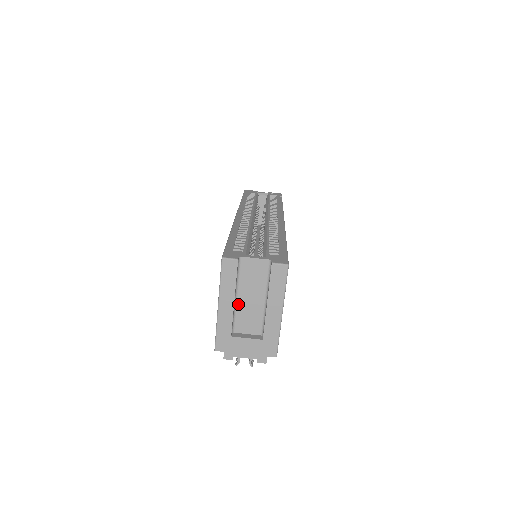
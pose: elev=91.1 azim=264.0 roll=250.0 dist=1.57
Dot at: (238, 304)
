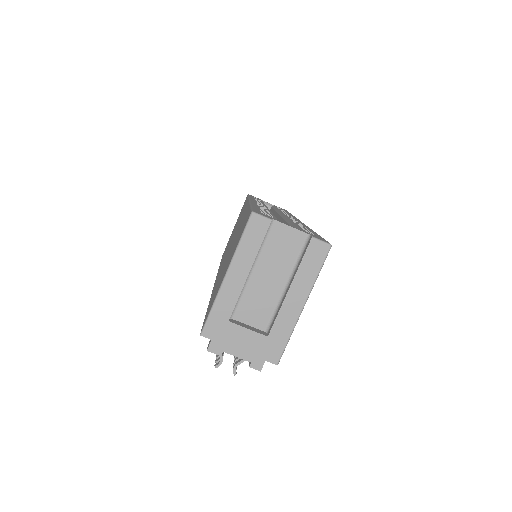
Dot at: (250, 281)
